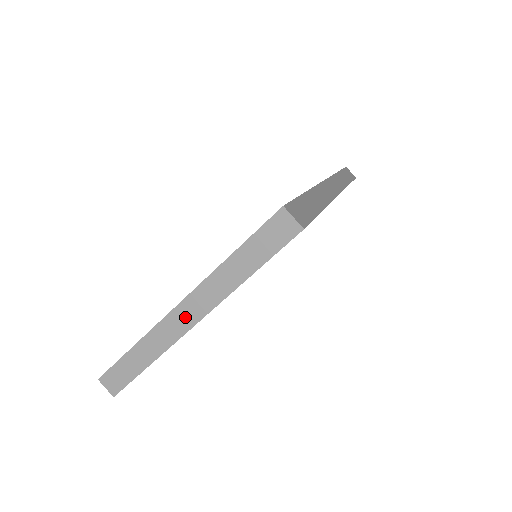
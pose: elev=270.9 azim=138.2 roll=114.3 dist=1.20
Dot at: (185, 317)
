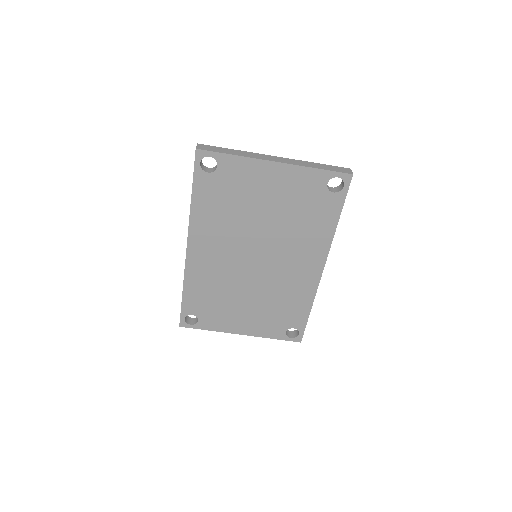
Dot at: (274, 159)
